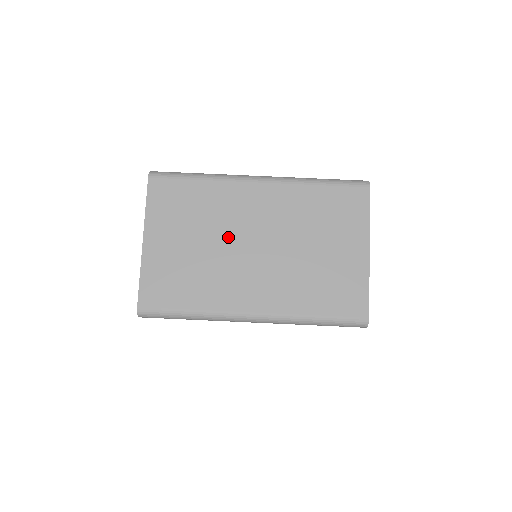
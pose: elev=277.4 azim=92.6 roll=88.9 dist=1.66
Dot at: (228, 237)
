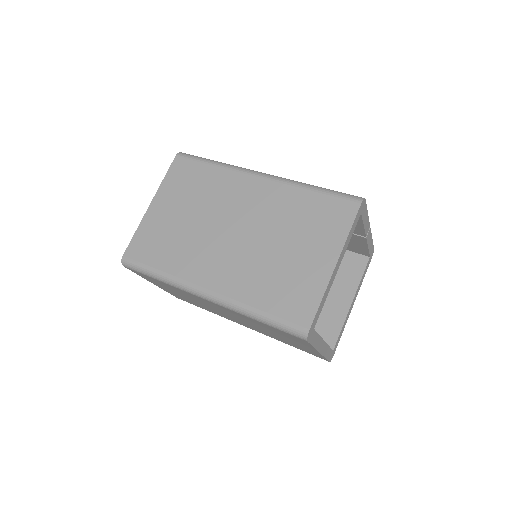
Dot at: (214, 218)
